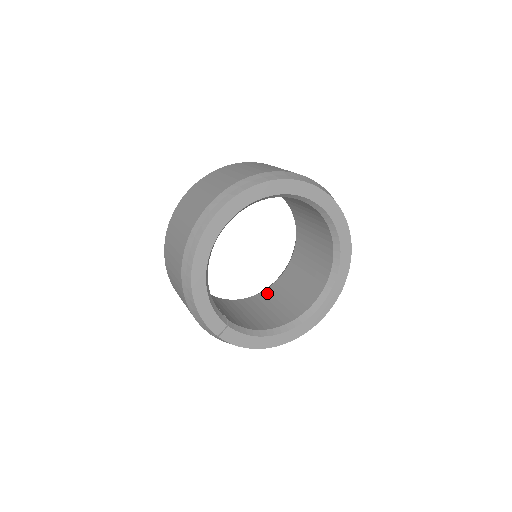
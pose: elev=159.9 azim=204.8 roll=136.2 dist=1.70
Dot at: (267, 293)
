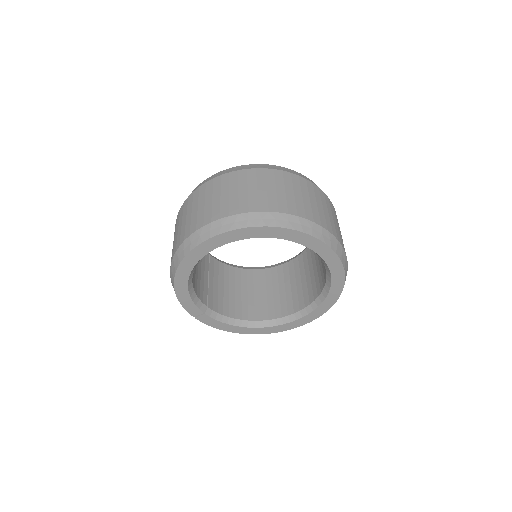
Dot at: (270, 273)
